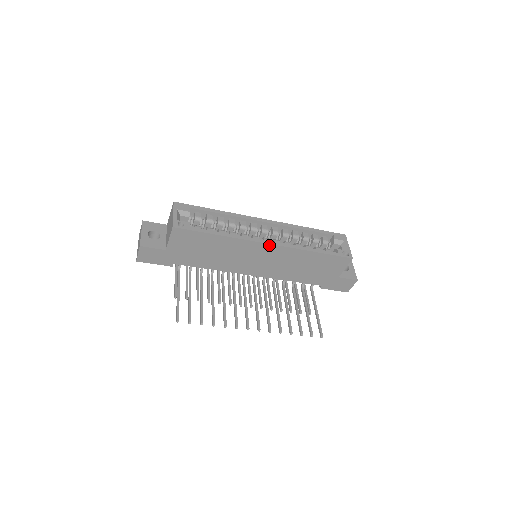
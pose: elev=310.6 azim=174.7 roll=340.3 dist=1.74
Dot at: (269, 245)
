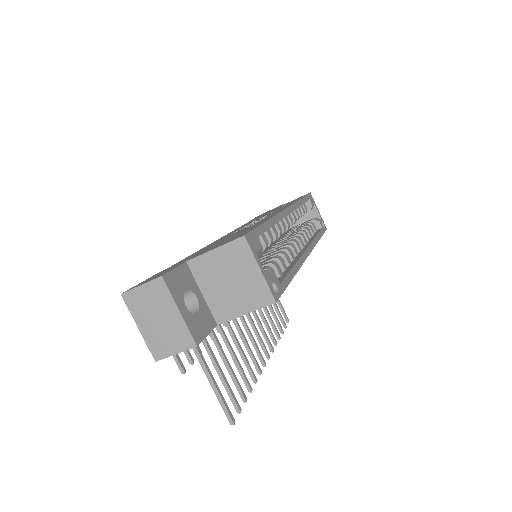
Dot at: occluded
